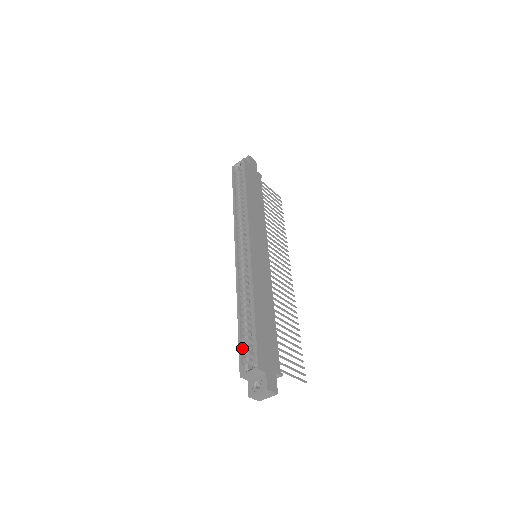
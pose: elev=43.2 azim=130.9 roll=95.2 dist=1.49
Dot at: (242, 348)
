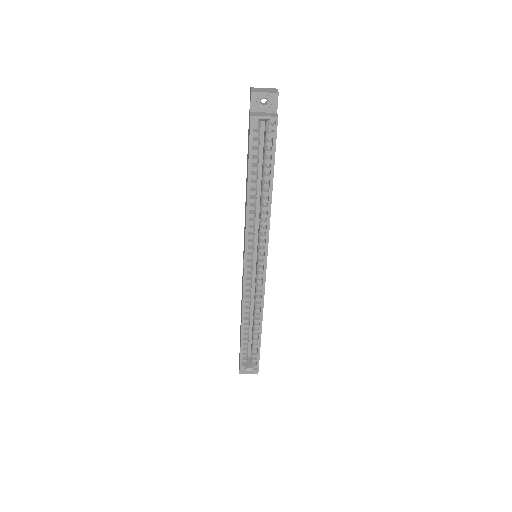
Dot at: (243, 353)
